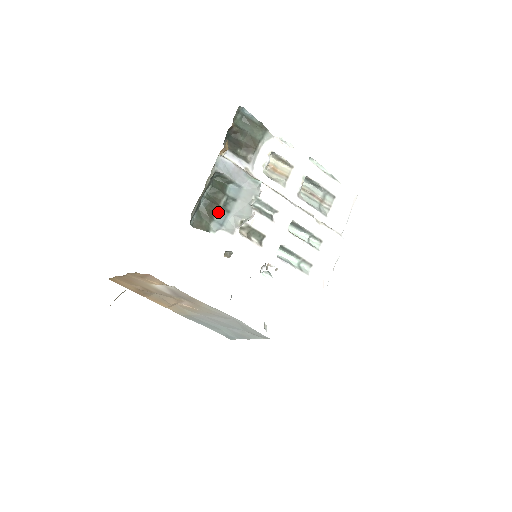
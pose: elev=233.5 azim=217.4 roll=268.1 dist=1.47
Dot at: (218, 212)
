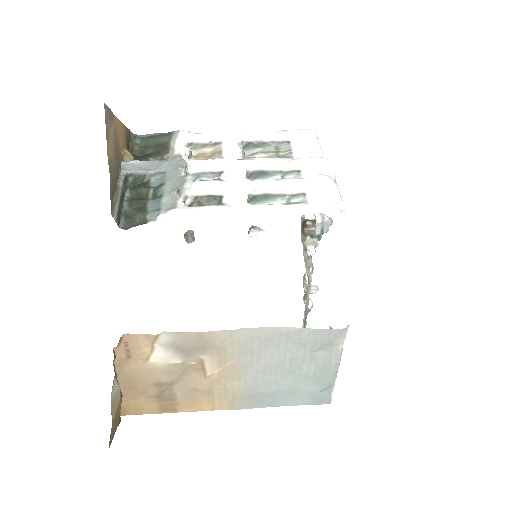
Dot at: (150, 205)
